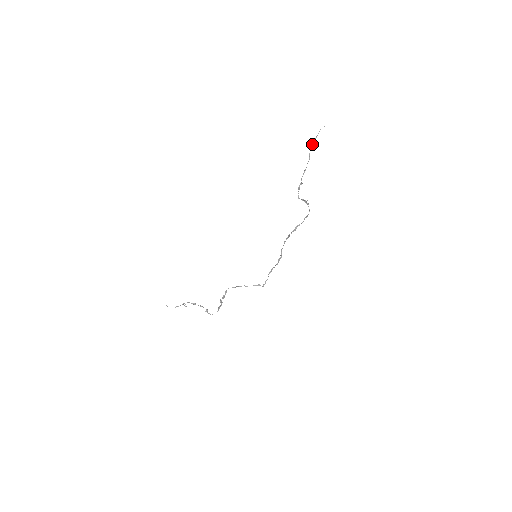
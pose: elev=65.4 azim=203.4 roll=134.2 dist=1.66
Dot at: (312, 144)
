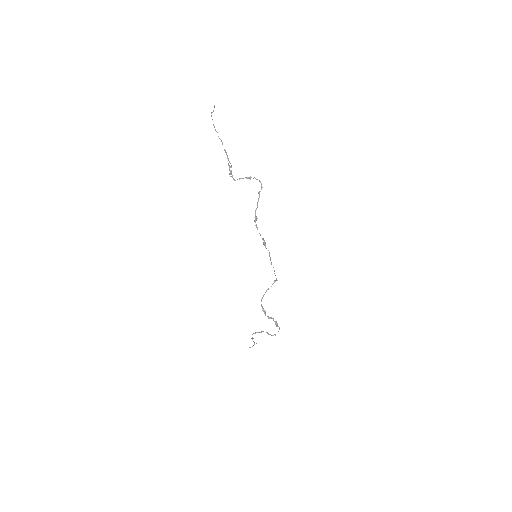
Dot at: (215, 129)
